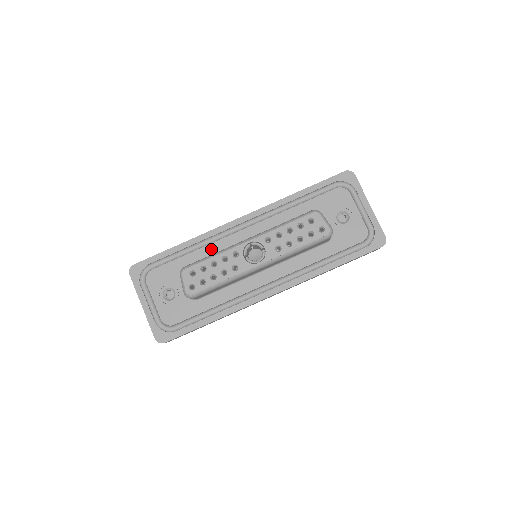
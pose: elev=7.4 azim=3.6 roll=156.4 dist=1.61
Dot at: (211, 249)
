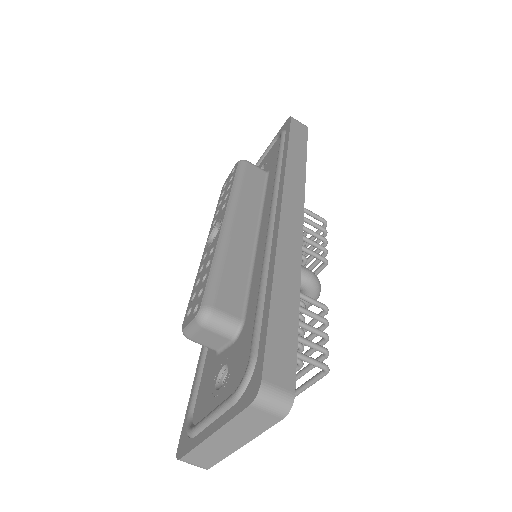
Dot at: occluded
